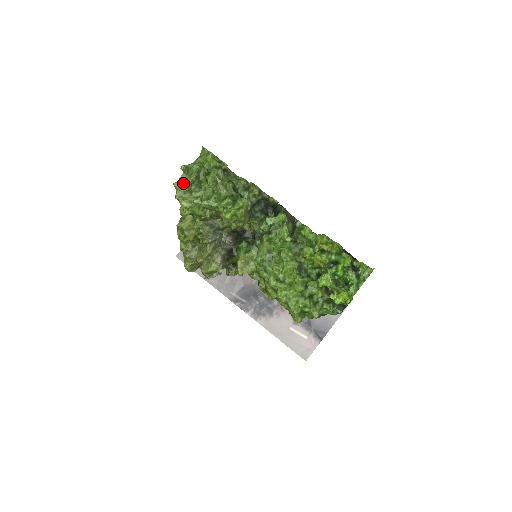
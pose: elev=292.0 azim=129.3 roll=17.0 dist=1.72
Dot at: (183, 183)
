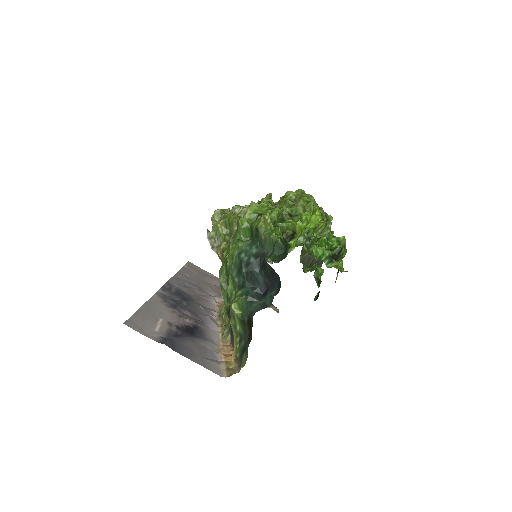
Dot at: occluded
